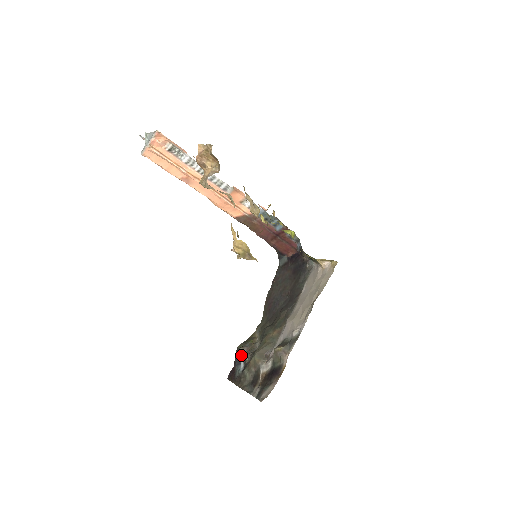
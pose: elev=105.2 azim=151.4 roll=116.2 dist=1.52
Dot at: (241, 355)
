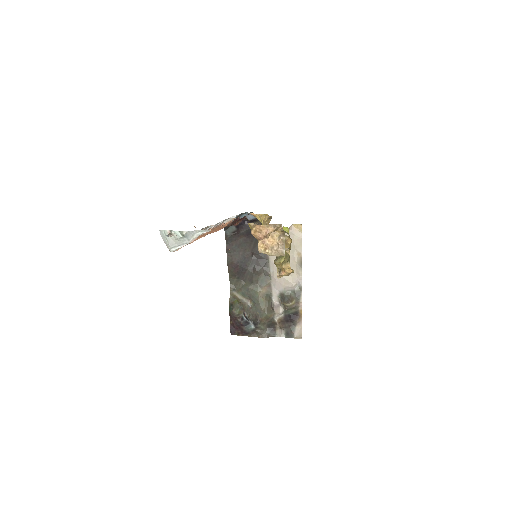
Dot at: (246, 318)
